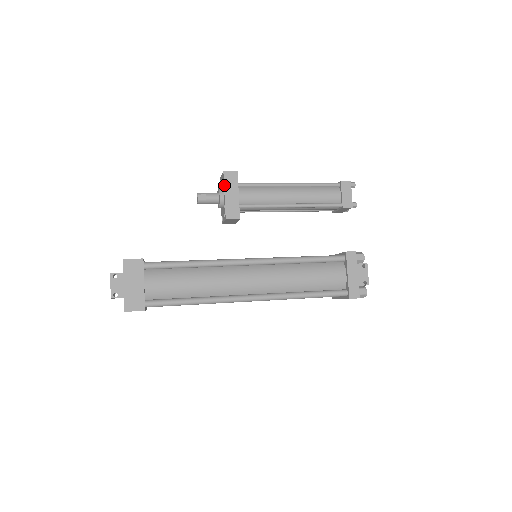
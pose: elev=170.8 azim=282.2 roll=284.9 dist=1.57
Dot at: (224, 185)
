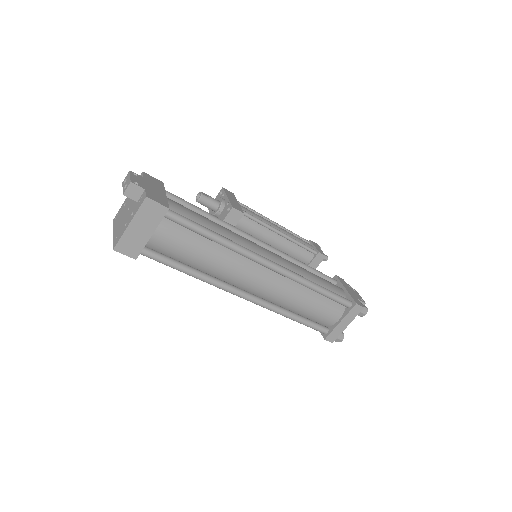
Dot at: (225, 193)
